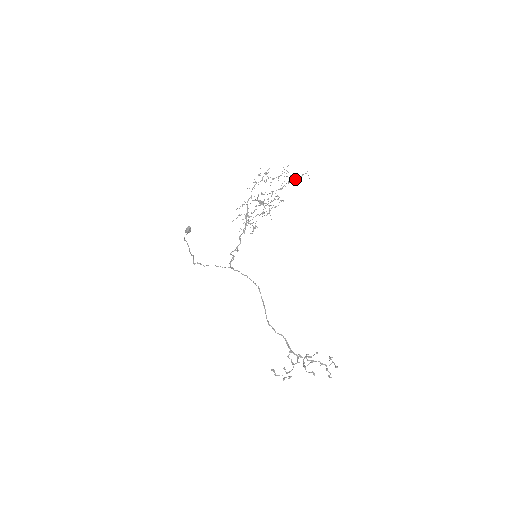
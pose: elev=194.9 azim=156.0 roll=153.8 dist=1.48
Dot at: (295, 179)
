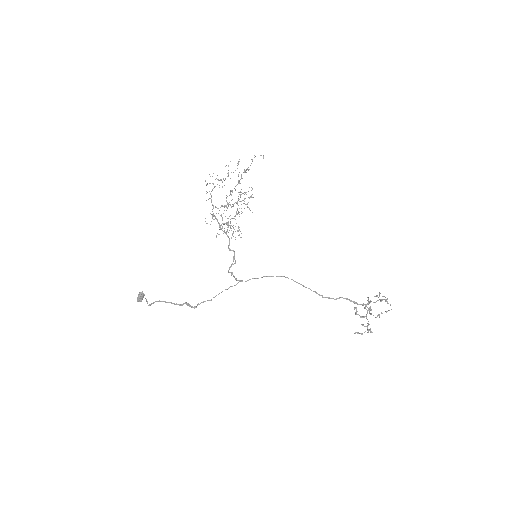
Dot at: (248, 167)
